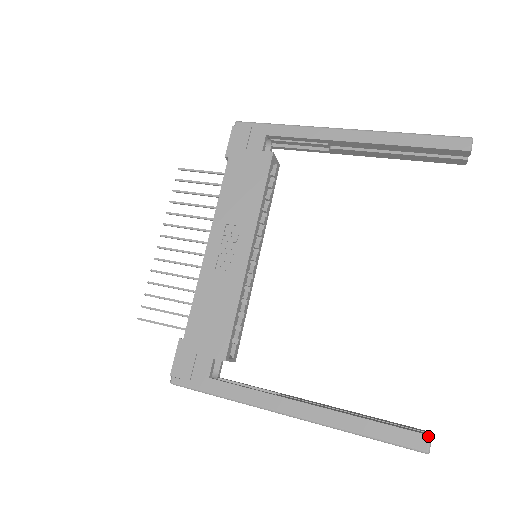
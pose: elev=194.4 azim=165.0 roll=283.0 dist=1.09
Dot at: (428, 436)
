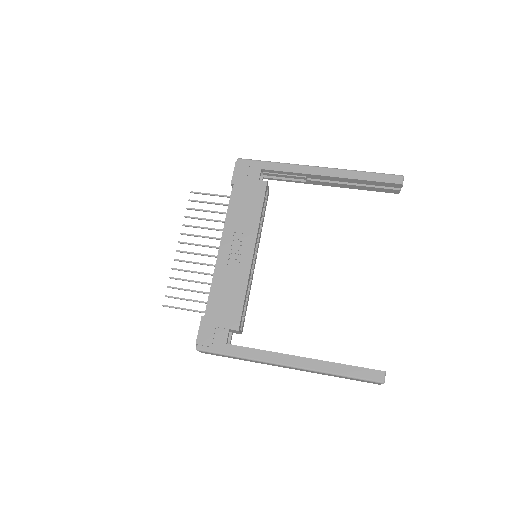
Dot at: (383, 372)
